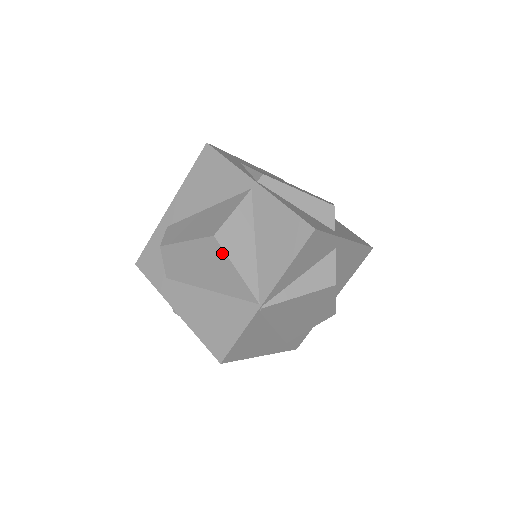
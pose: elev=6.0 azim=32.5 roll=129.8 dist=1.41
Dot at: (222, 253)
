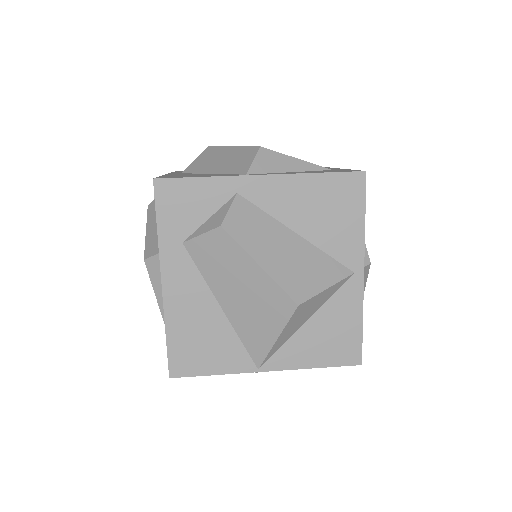
Dot at: (284, 319)
